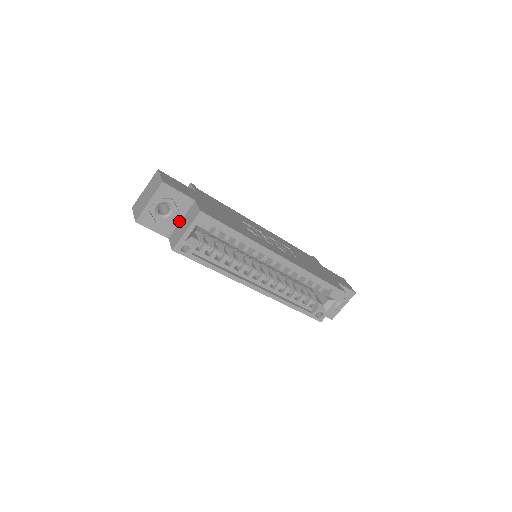
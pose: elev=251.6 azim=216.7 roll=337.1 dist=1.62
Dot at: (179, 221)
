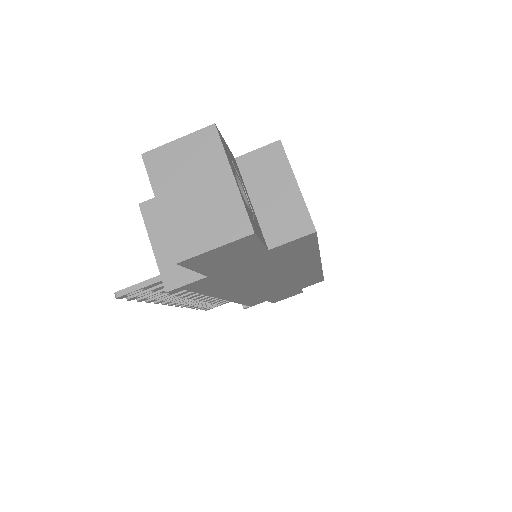
Dot at: (252, 207)
